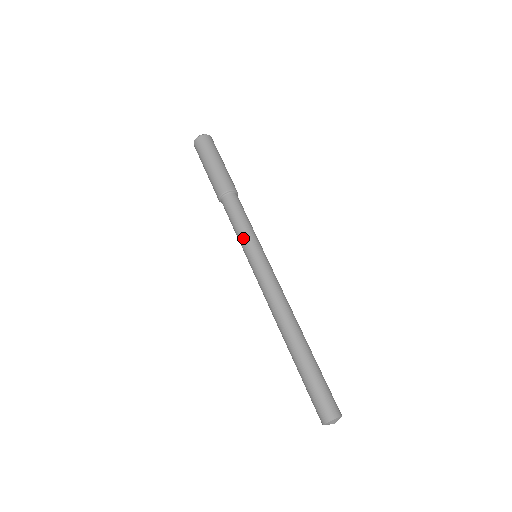
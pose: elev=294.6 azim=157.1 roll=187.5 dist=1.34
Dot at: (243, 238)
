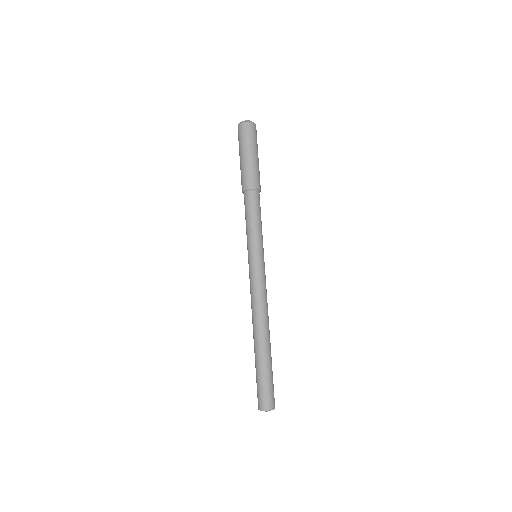
Dot at: (249, 238)
